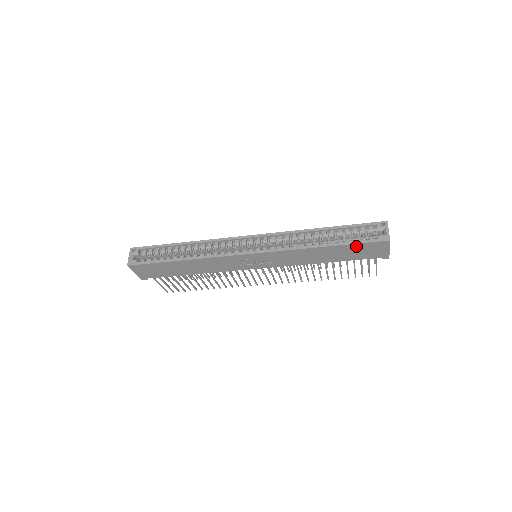
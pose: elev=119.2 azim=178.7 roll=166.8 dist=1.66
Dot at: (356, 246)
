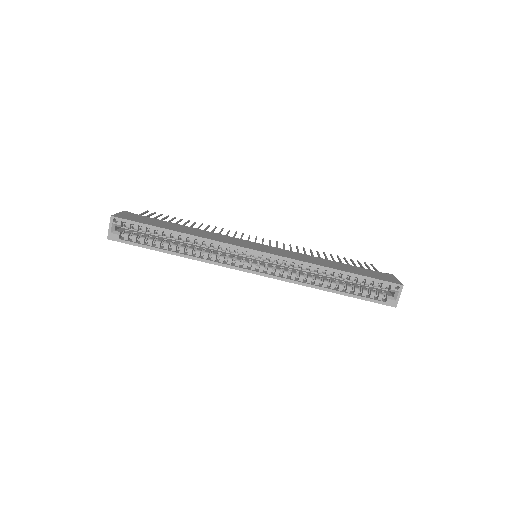
Dot at: (362, 298)
